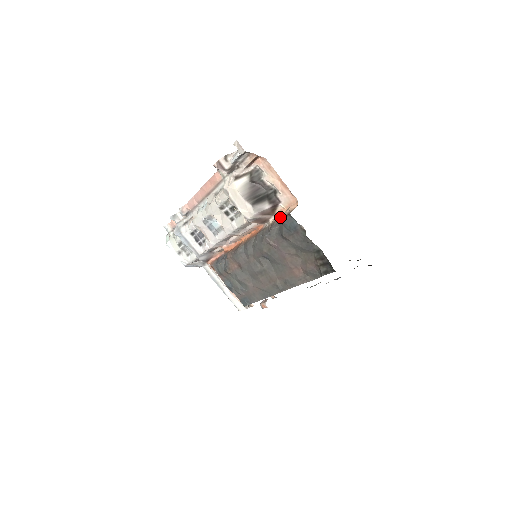
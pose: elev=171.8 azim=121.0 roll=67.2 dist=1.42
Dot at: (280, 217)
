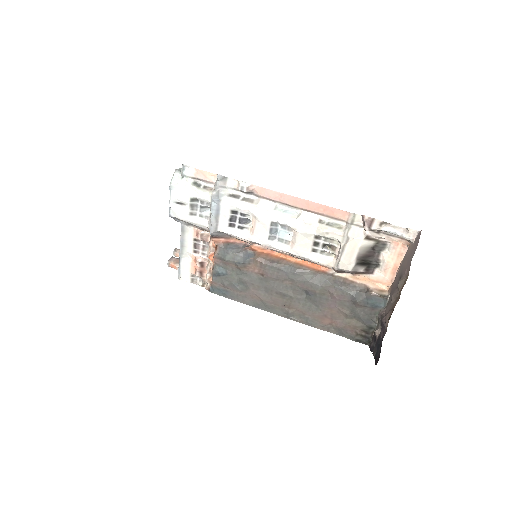
Dot at: (362, 284)
